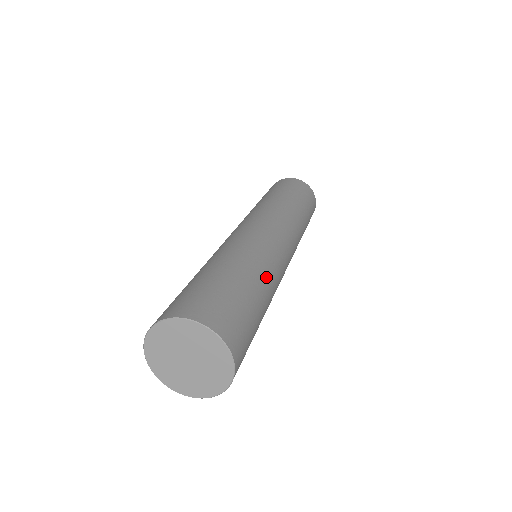
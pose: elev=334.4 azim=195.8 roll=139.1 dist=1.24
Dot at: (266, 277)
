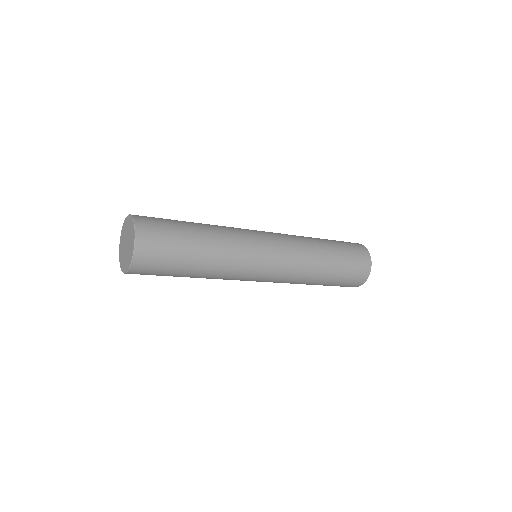
Dot at: occluded
